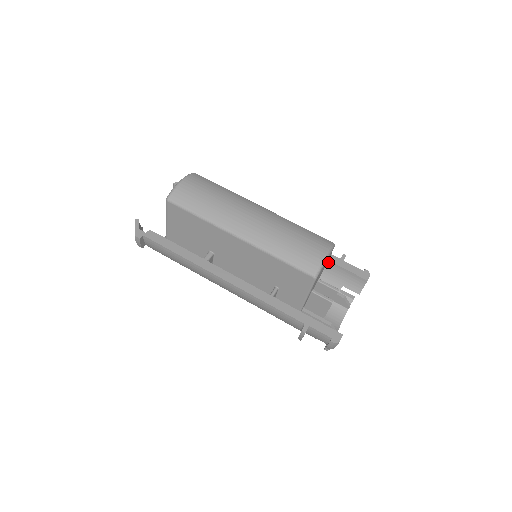
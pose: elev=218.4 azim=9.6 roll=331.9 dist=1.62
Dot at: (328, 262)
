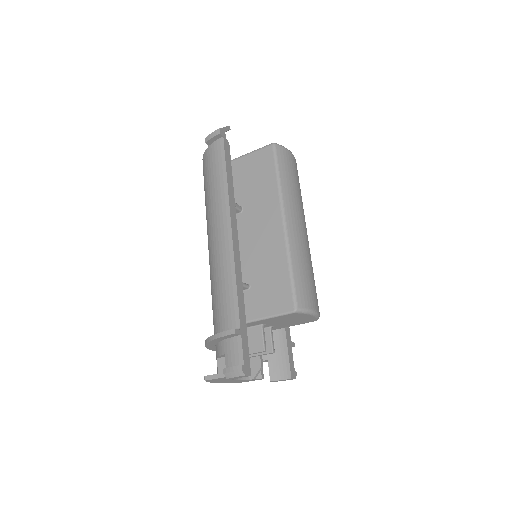
Dot at: (283, 331)
